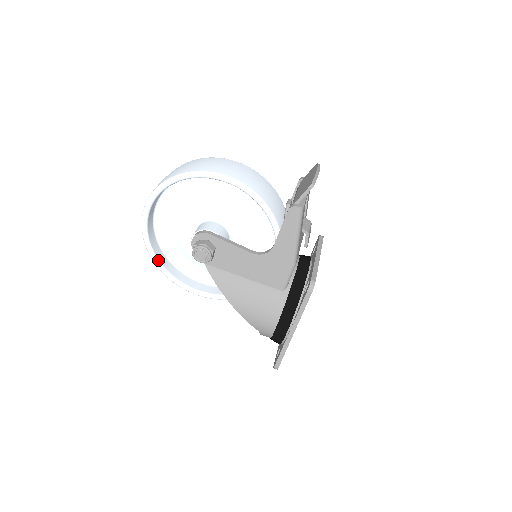
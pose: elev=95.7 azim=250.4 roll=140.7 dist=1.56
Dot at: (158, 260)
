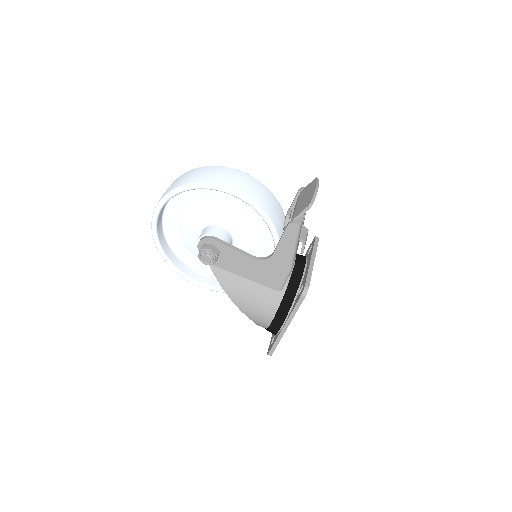
Dot at: (166, 255)
